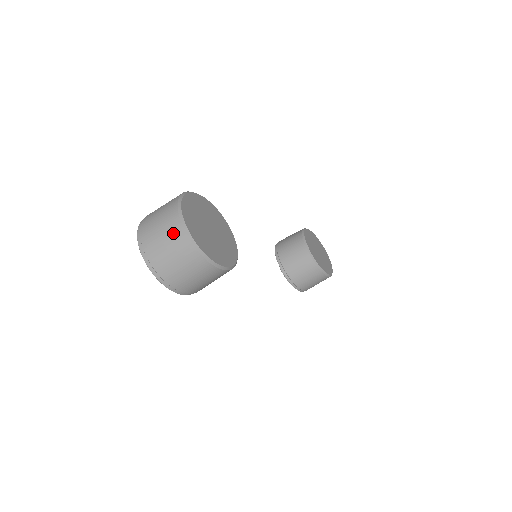
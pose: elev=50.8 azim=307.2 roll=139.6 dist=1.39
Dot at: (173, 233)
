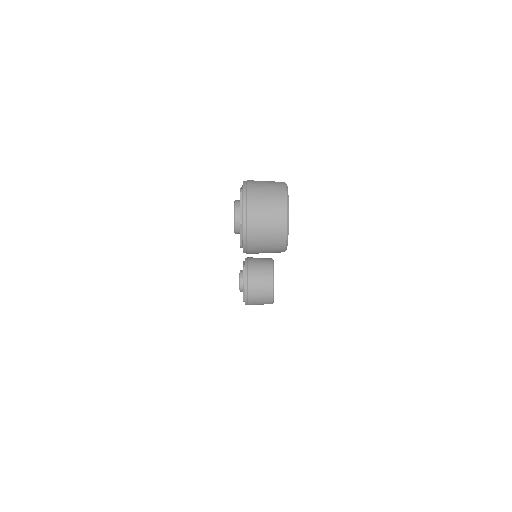
Dot at: (277, 204)
